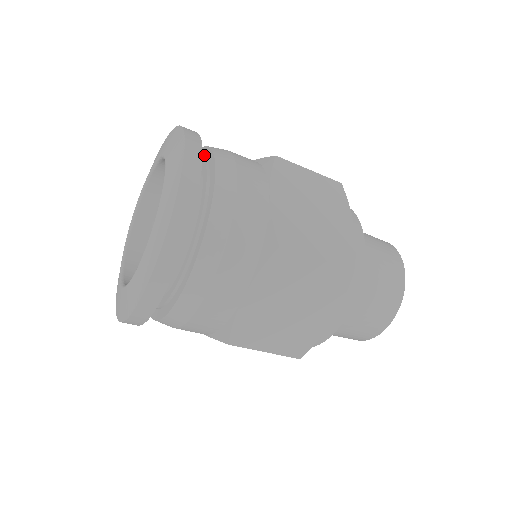
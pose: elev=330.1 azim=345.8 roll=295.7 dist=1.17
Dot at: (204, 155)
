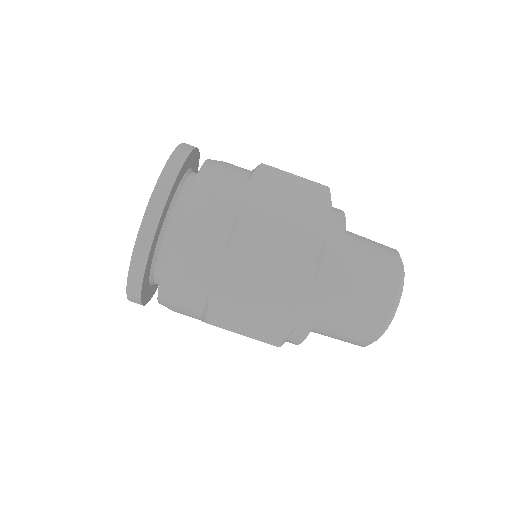
Dot at: occluded
